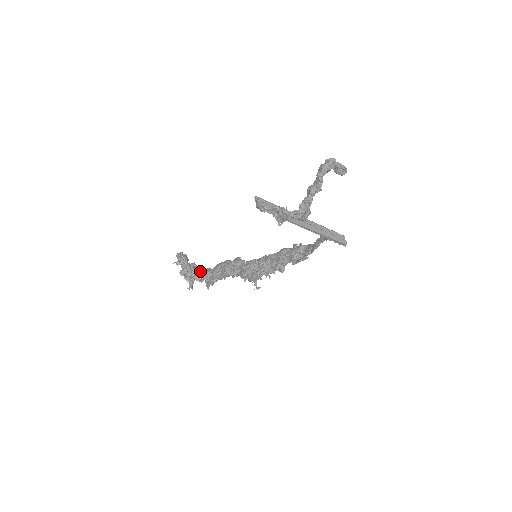
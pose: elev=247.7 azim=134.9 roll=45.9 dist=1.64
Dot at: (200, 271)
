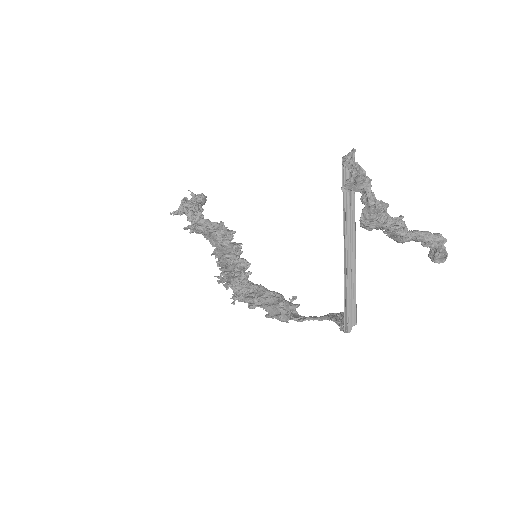
Dot at: (199, 213)
